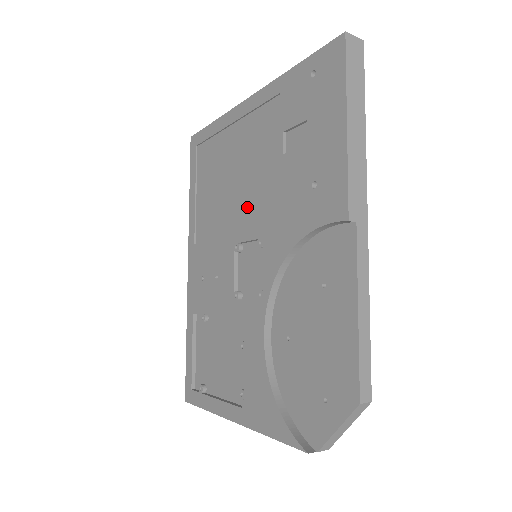
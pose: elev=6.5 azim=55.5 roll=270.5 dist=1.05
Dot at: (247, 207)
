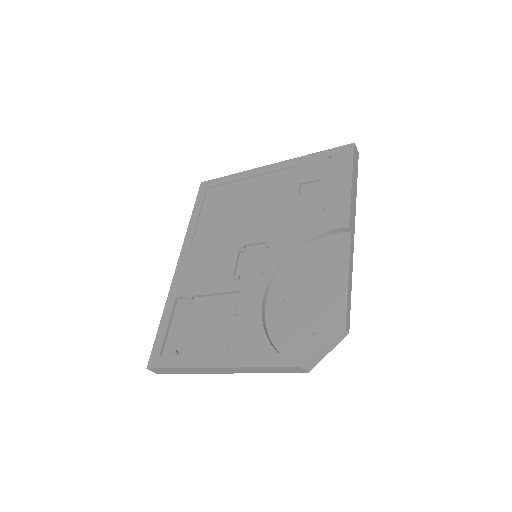
Dot at: (257, 224)
